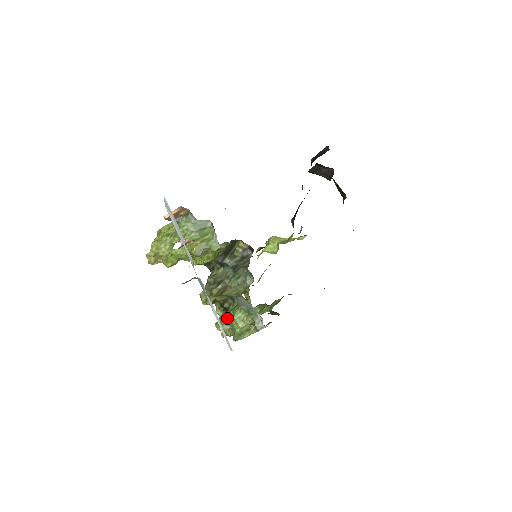
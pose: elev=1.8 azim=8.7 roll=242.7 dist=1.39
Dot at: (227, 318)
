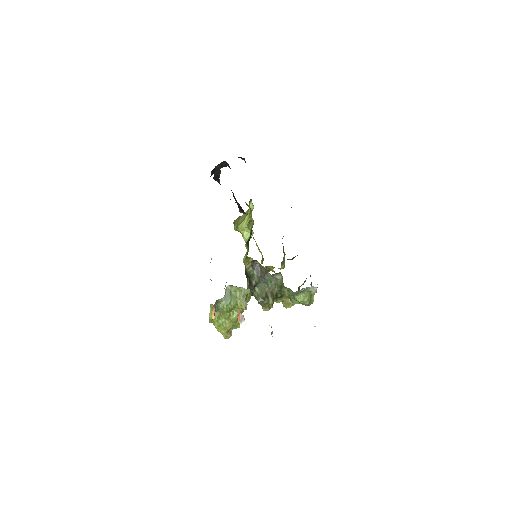
Dot at: (286, 298)
